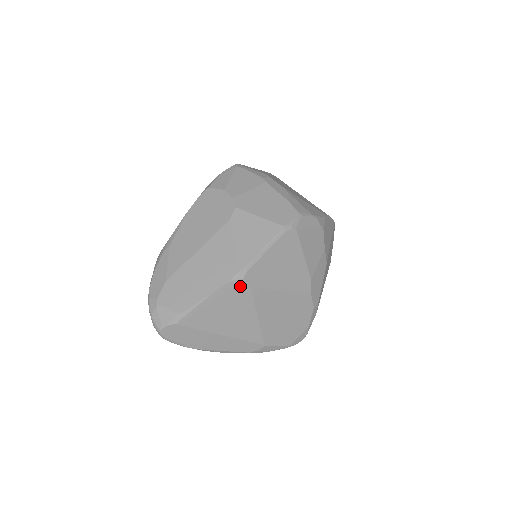
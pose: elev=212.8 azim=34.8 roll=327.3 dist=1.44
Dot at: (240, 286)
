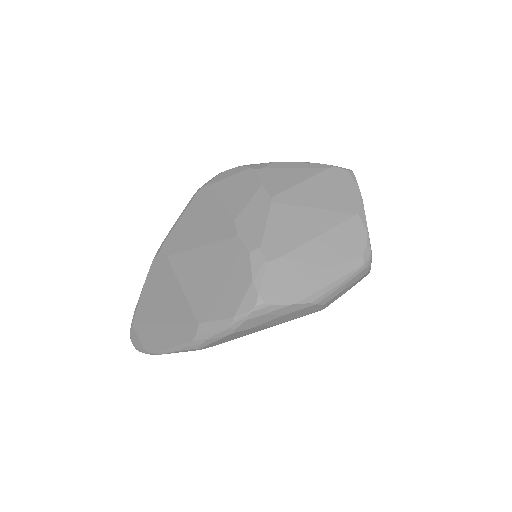
Dot at: (160, 260)
